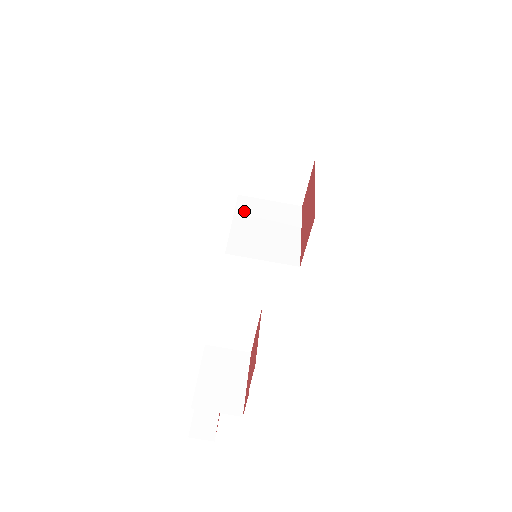
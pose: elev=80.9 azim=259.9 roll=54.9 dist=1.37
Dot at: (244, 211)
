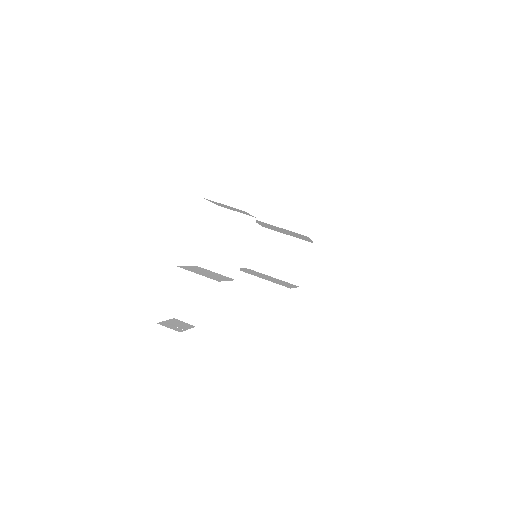
Dot at: occluded
